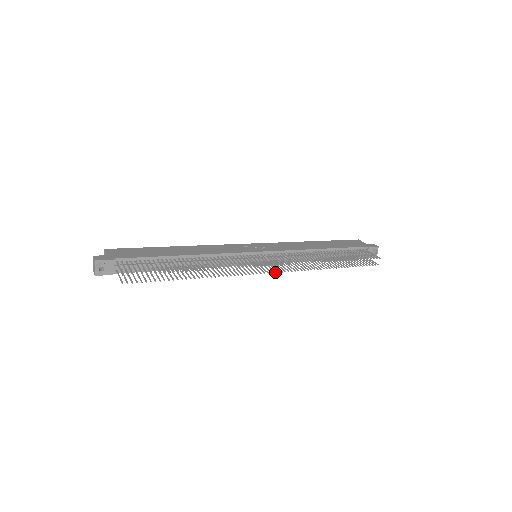
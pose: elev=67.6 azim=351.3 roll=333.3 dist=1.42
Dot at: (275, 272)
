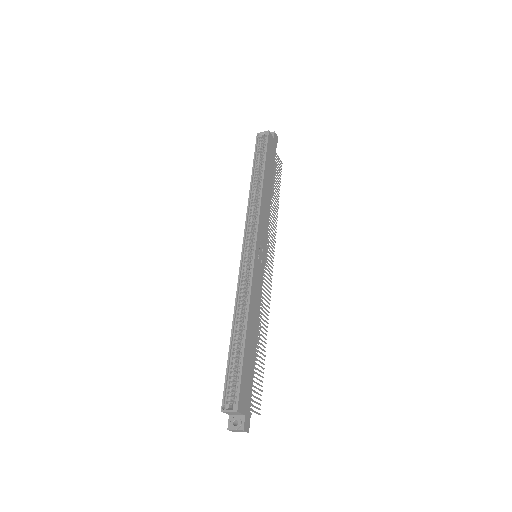
Dot at: occluded
